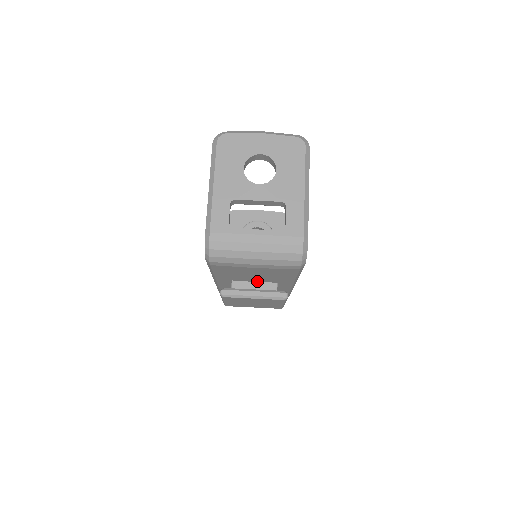
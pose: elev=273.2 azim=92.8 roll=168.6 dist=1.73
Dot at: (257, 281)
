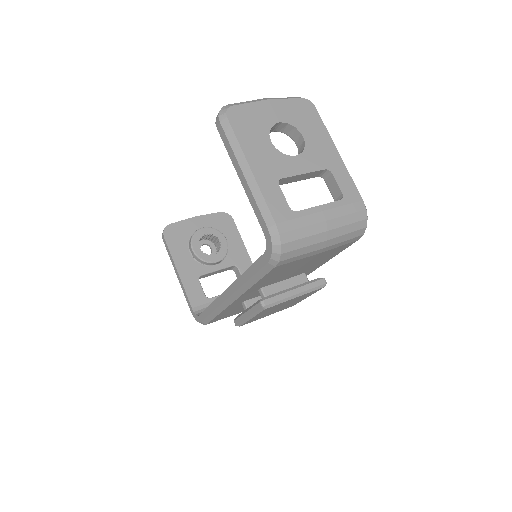
Dot at: (287, 278)
